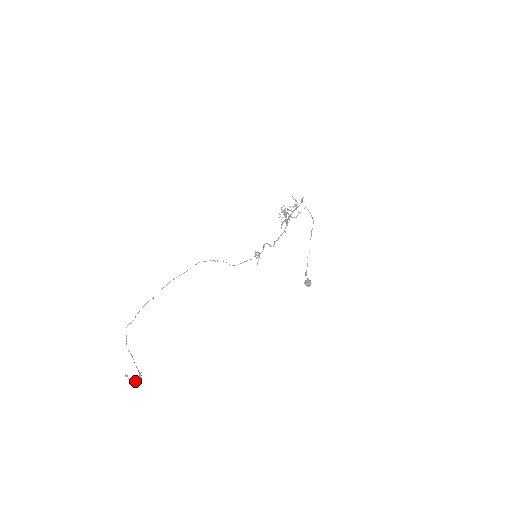
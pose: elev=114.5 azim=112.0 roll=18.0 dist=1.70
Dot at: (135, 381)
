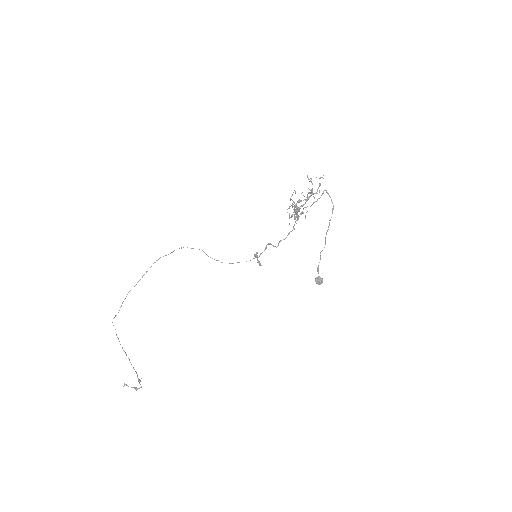
Dot at: (135, 388)
